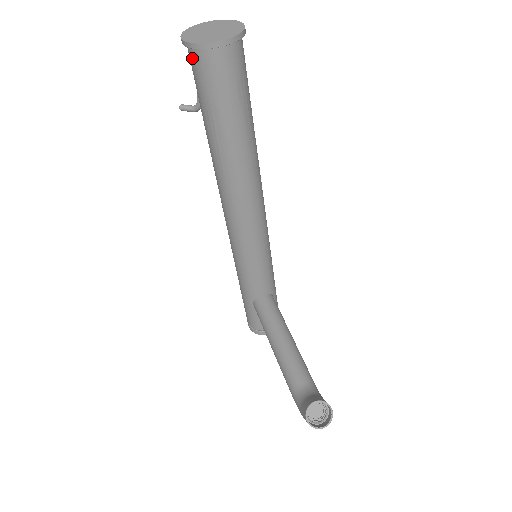
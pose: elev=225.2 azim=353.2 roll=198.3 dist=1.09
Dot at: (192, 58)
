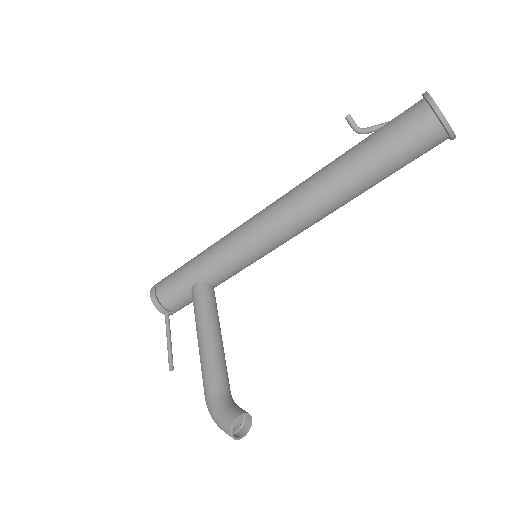
Dot at: (422, 114)
